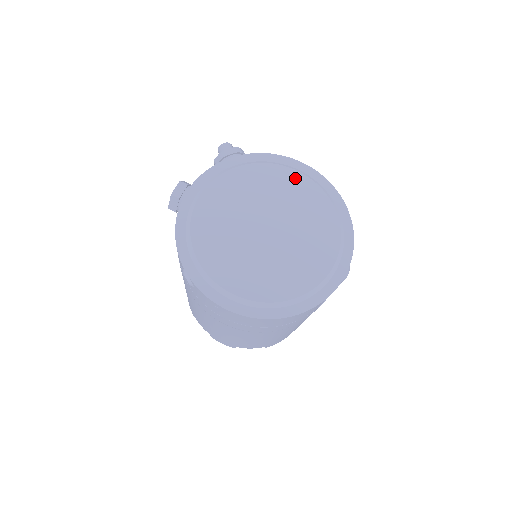
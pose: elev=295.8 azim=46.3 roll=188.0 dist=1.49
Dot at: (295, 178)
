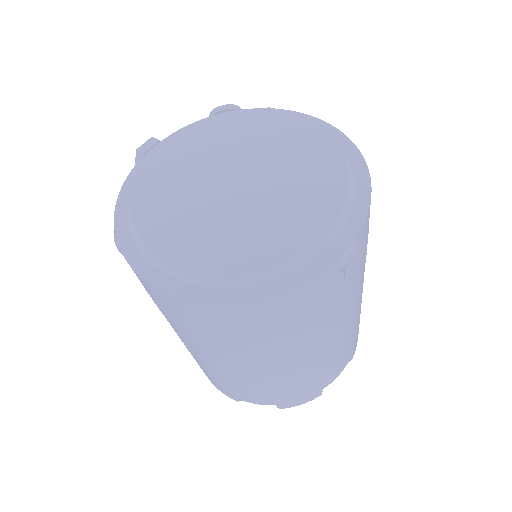
Dot at: (296, 130)
